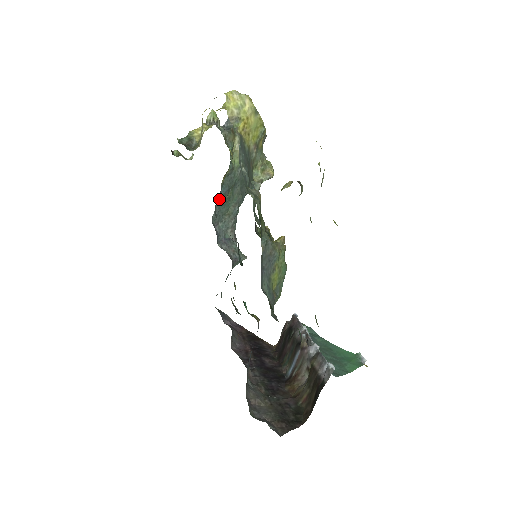
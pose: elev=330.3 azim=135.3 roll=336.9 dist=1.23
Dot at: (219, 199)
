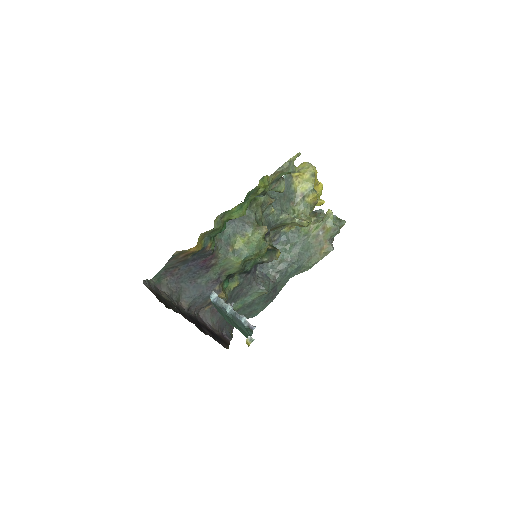
Dot at: (277, 242)
